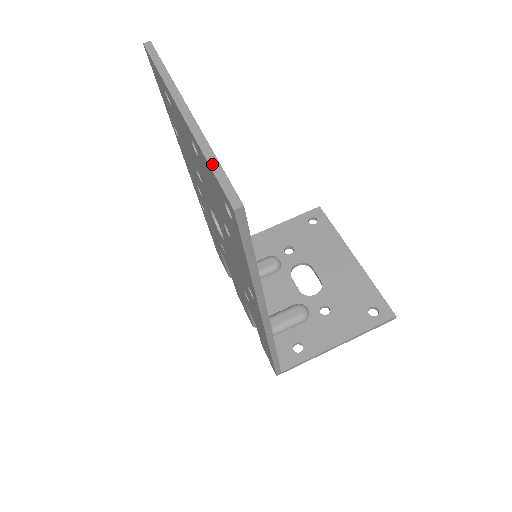
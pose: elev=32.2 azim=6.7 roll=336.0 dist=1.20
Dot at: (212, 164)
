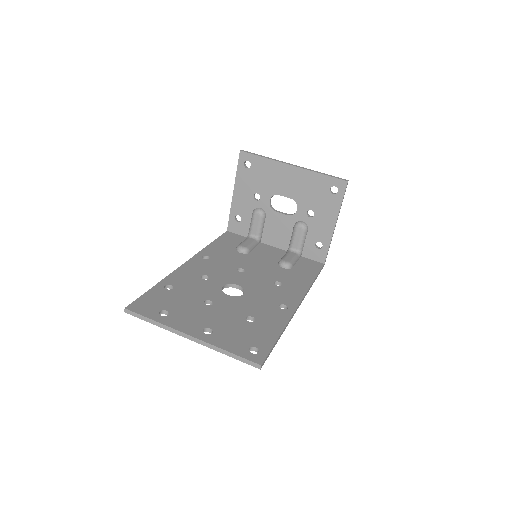
Dot at: (230, 356)
